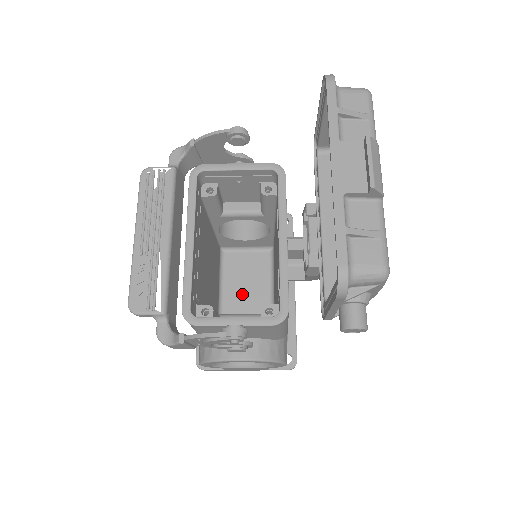
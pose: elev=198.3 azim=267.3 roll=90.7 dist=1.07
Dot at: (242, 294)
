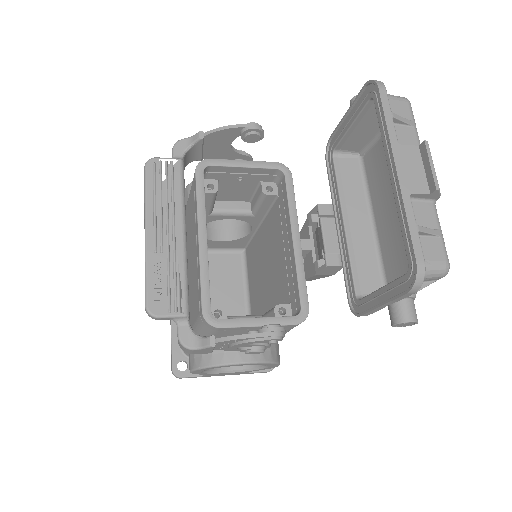
Dot at: (216, 297)
